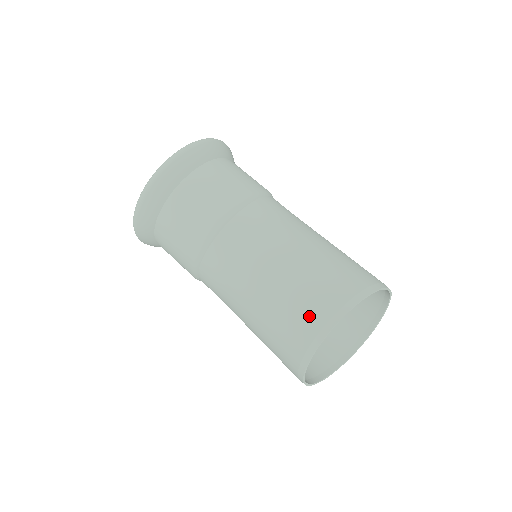
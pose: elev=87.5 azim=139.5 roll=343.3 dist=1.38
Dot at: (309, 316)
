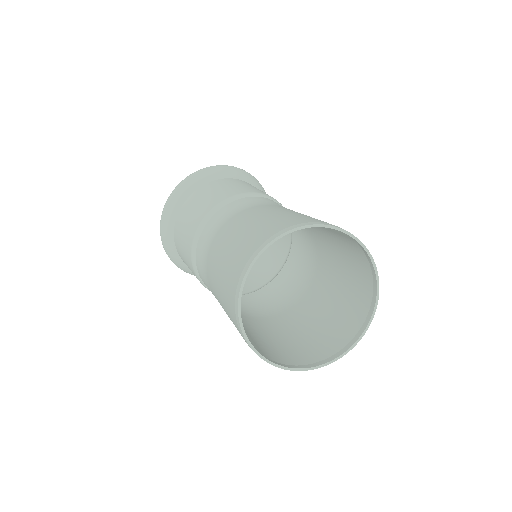
Dot at: (248, 247)
